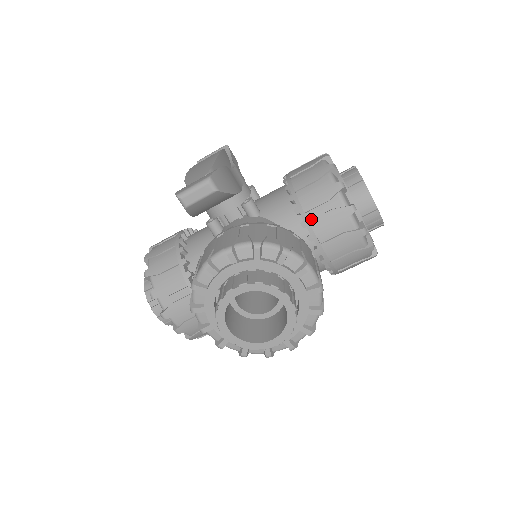
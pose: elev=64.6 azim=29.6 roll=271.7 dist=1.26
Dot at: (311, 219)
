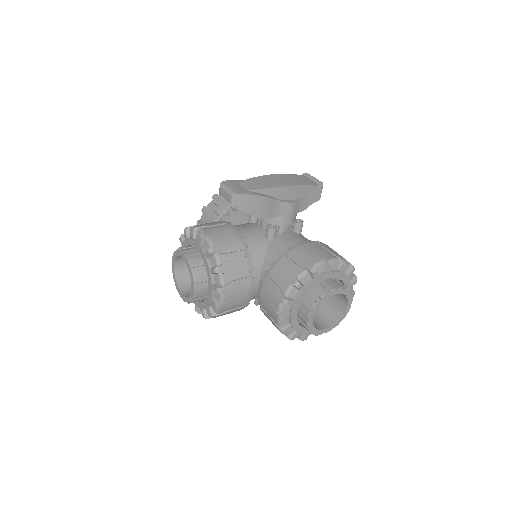
Dot at: (270, 277)
